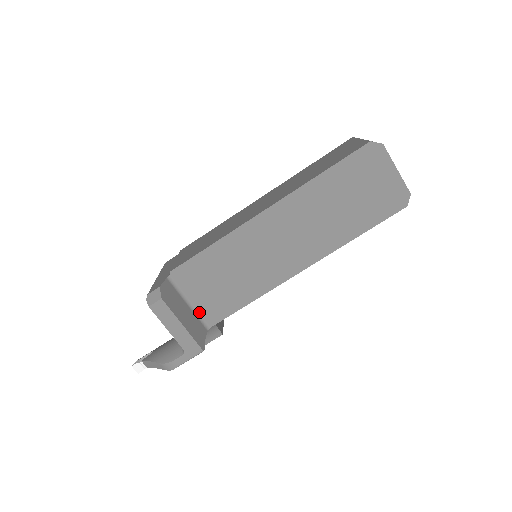
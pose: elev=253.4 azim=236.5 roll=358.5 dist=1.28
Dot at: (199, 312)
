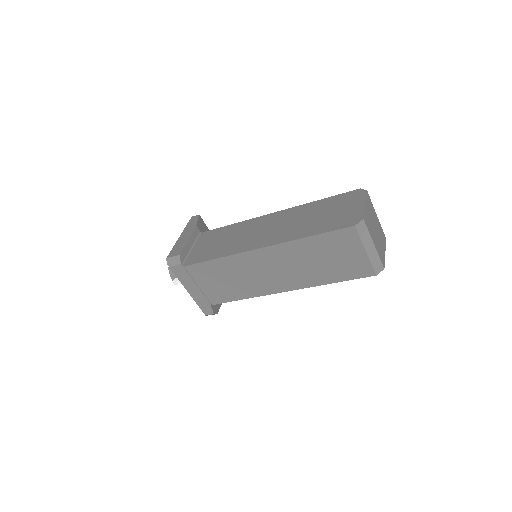
Dot at: occluded
